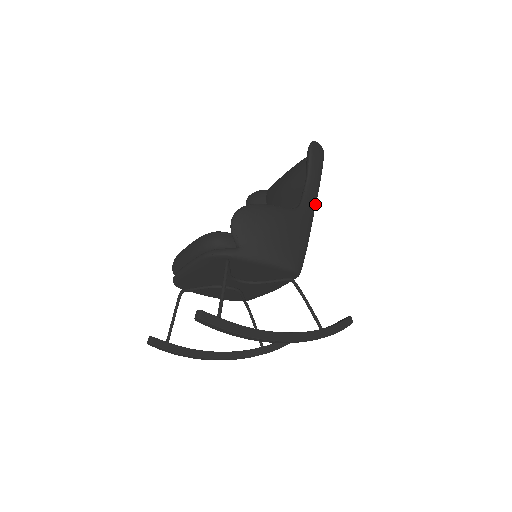
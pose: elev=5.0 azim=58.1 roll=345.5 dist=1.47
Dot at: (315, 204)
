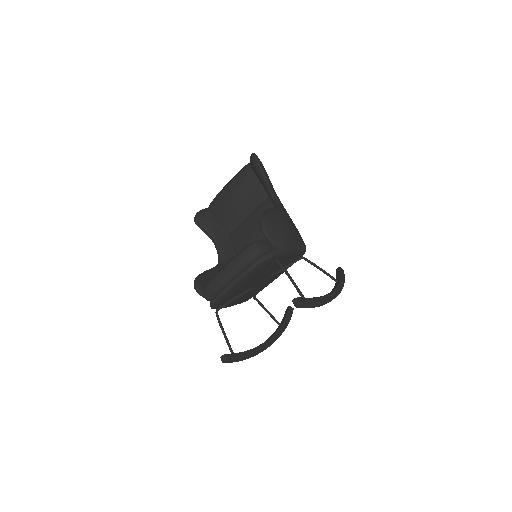
Dot at: occluded
